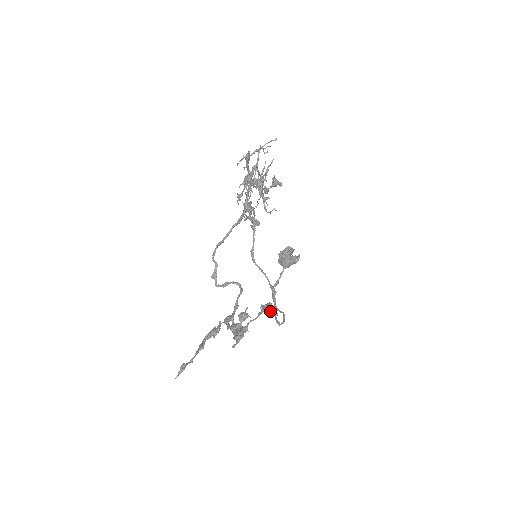
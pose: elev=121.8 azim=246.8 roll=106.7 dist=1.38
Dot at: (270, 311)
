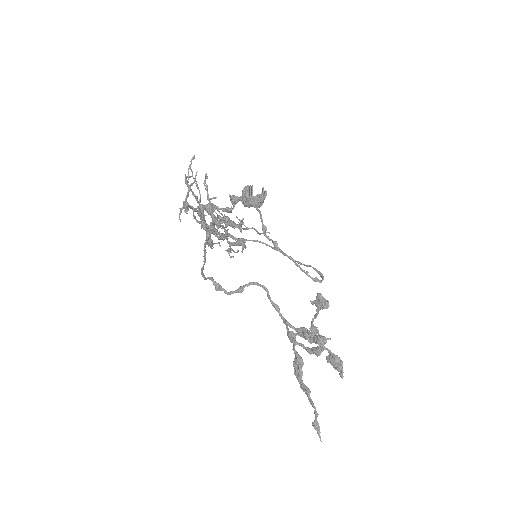
Dot at: occluded
